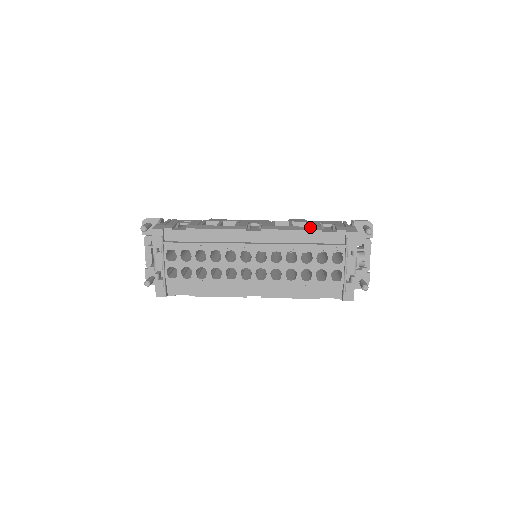
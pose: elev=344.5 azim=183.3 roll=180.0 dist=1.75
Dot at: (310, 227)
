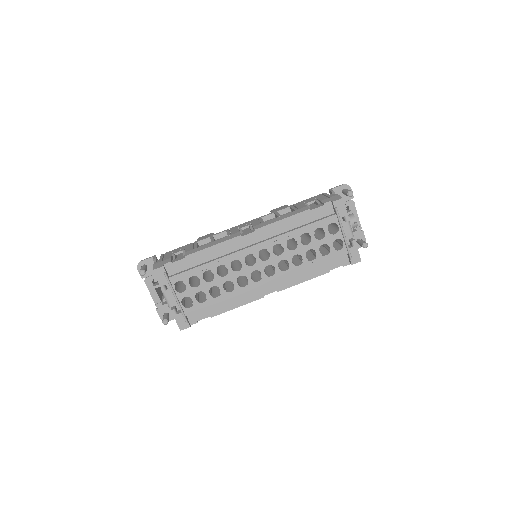
Dot at: (297, 210)
